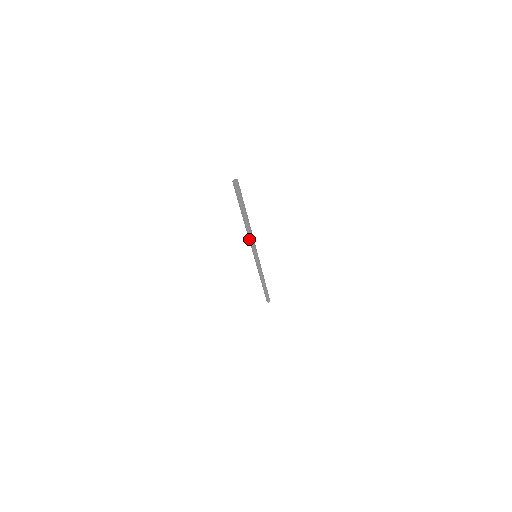
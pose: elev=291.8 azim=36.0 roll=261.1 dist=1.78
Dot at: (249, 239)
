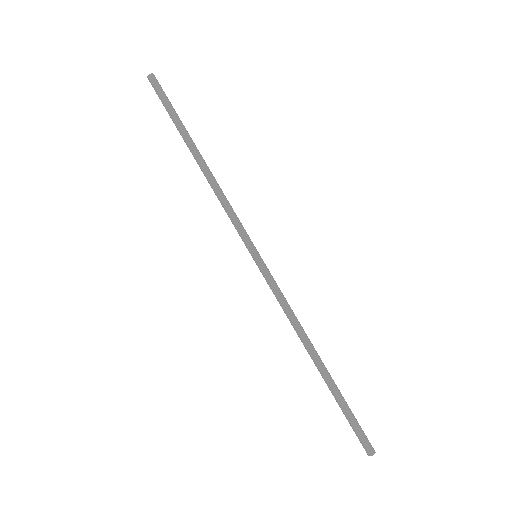
Dot at: (220, 201)
